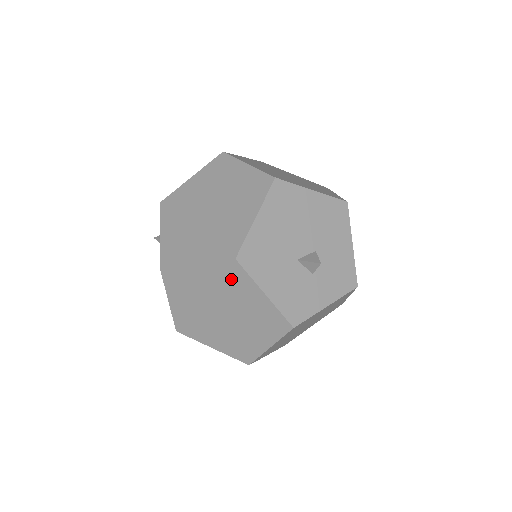
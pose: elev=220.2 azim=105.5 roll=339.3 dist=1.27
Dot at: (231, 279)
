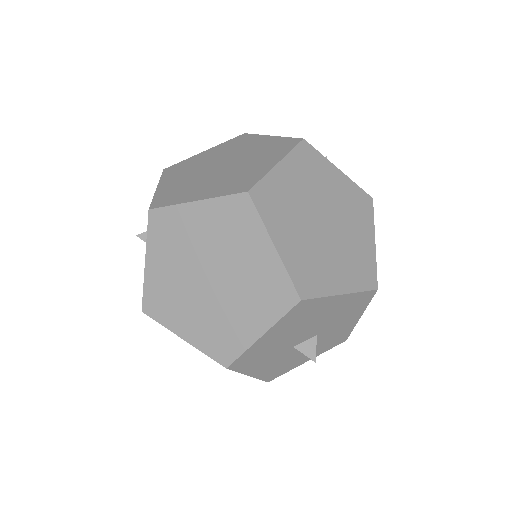
Dot at: occluded
